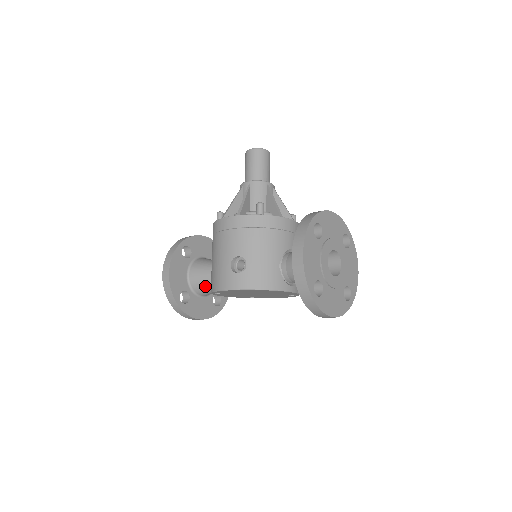
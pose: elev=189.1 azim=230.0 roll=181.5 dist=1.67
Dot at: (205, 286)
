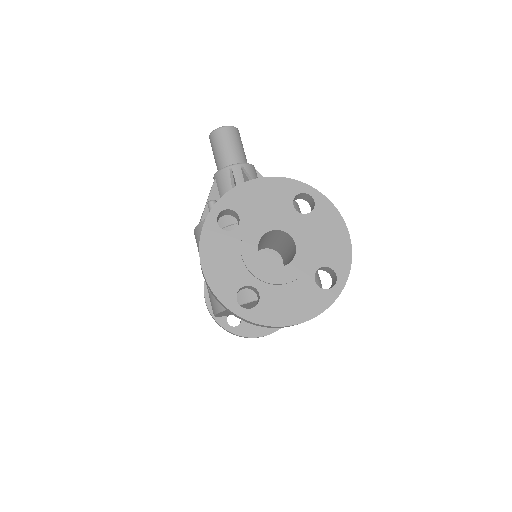
Dot at: occluded
